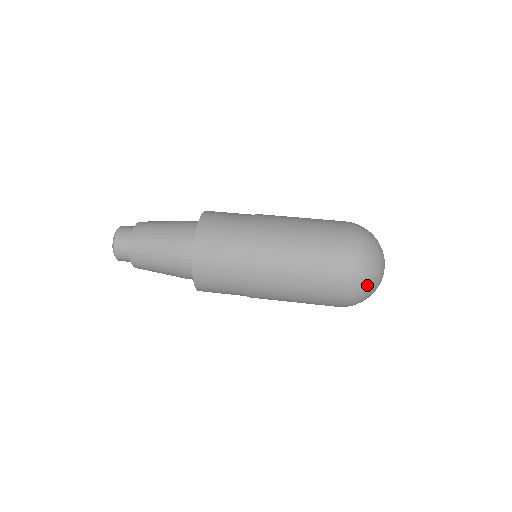
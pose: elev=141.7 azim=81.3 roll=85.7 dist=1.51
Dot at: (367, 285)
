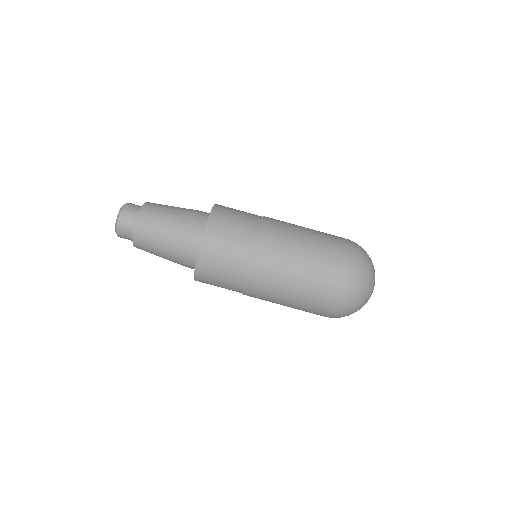
Dot at: occluded
